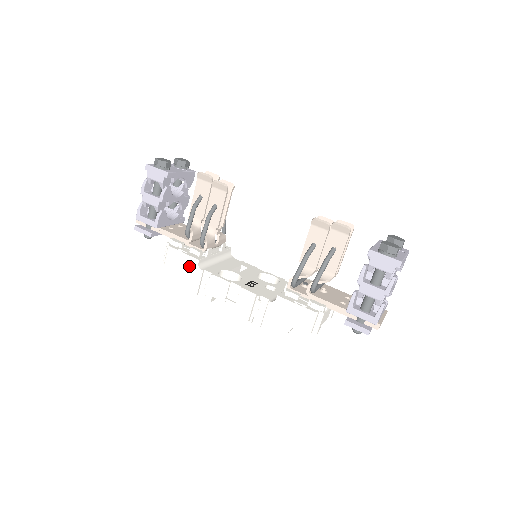
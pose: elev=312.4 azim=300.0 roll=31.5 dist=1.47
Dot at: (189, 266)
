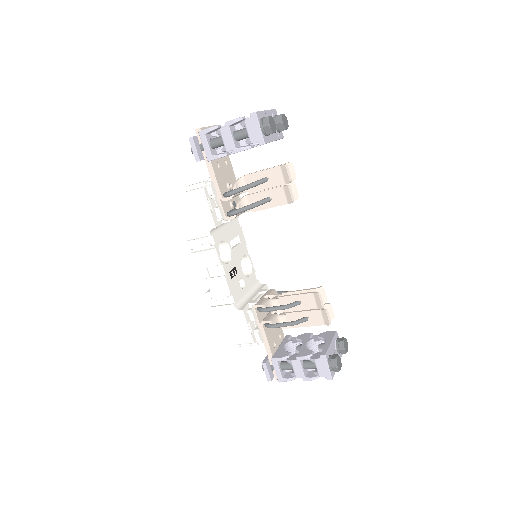
Dot at: (204, 221)
